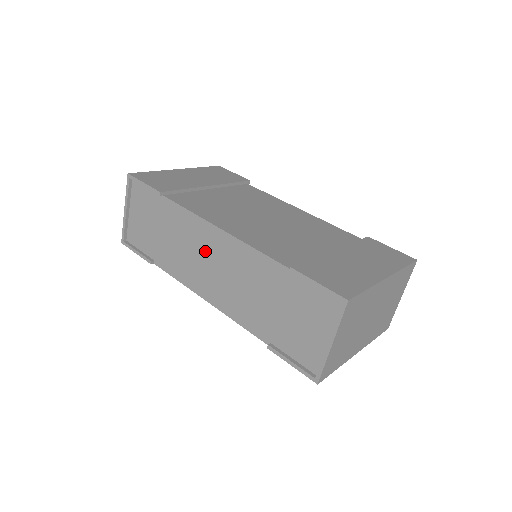
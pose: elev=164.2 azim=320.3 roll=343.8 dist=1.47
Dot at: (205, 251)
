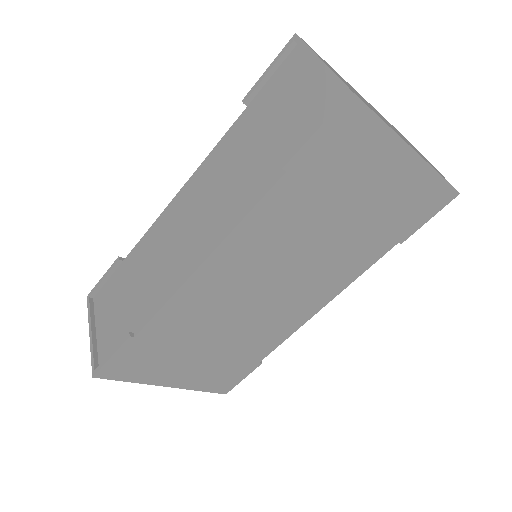
Dot at: (176, 228)
